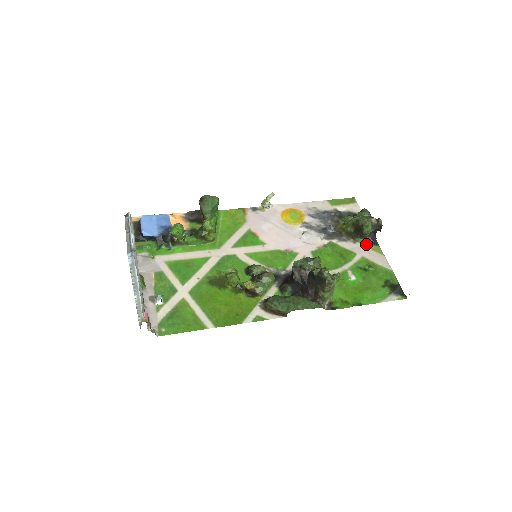
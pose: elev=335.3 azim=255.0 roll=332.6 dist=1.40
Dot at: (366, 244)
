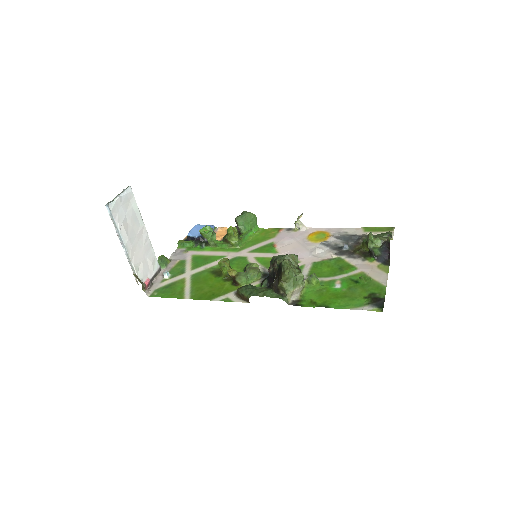
Dot at: (375, 263)
